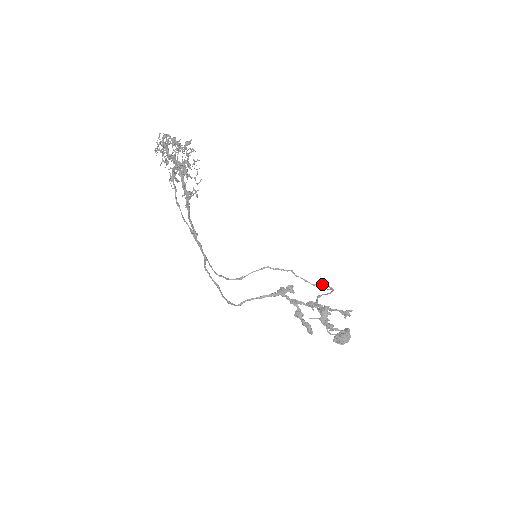
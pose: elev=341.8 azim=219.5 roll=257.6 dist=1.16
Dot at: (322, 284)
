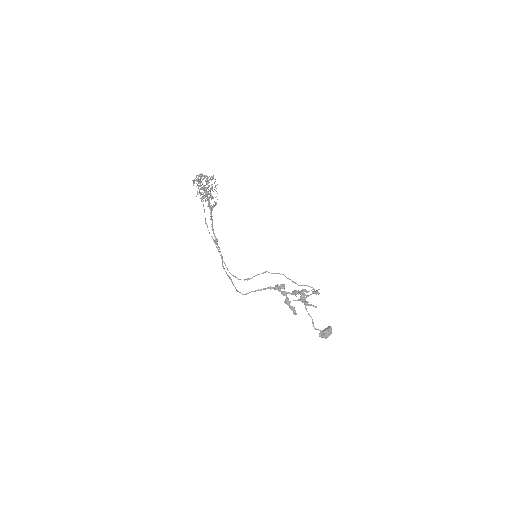
Dot at: (306, 285)
